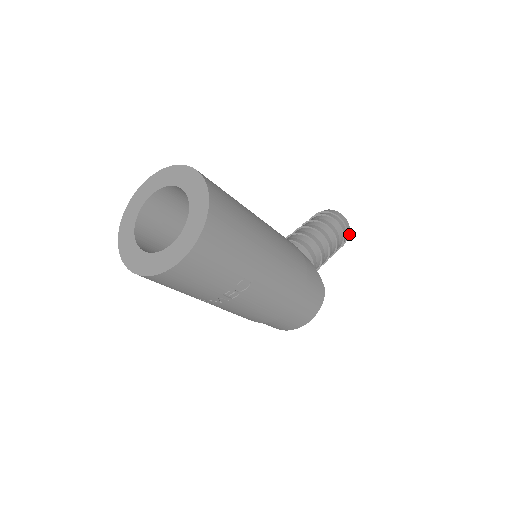
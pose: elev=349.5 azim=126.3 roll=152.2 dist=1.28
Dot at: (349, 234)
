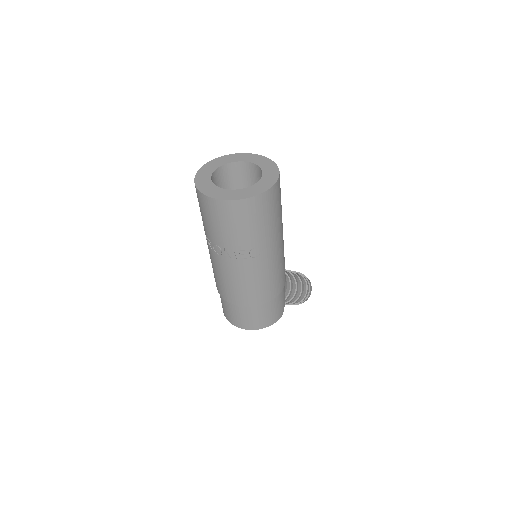
Dot at: occluded
